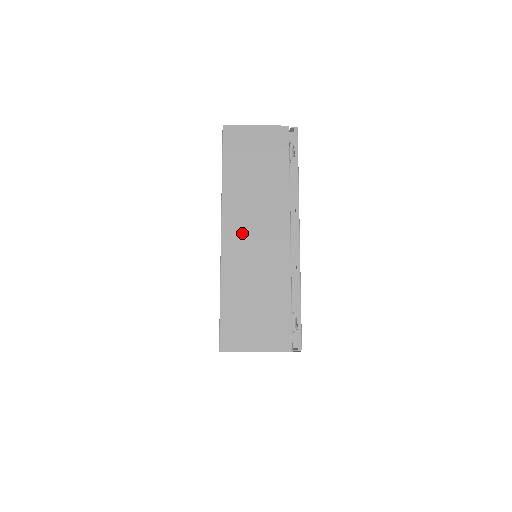
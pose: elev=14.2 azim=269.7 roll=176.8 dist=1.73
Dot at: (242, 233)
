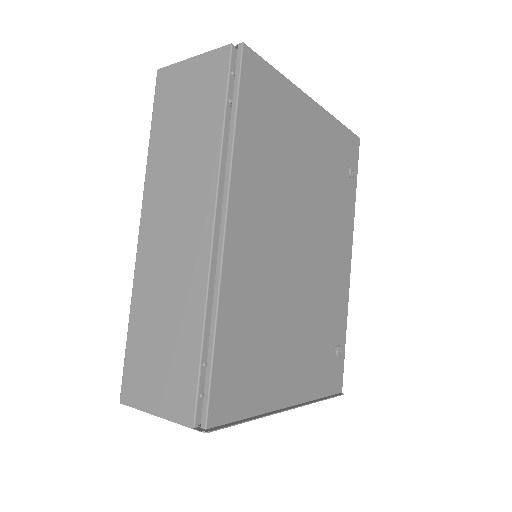
Dot at: (159, 230)
